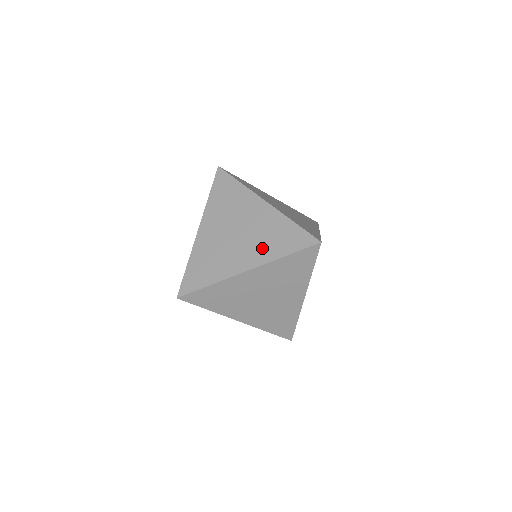
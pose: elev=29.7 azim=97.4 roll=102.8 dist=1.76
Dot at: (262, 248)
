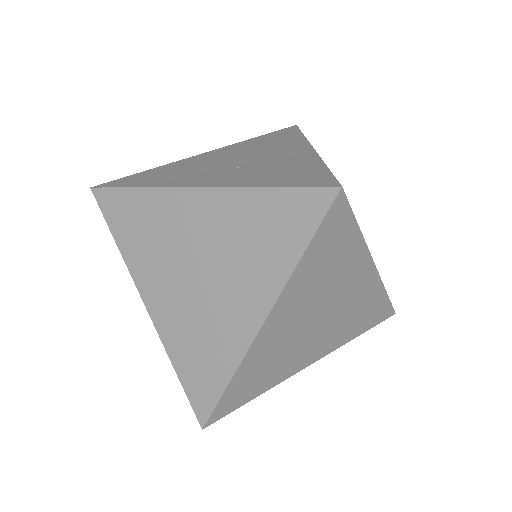
Dot at: (254, 270)
